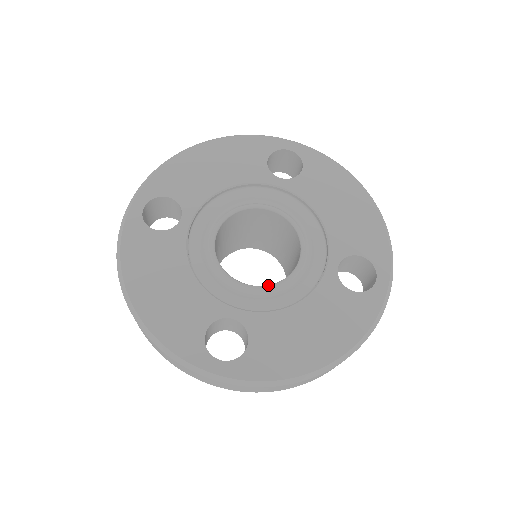
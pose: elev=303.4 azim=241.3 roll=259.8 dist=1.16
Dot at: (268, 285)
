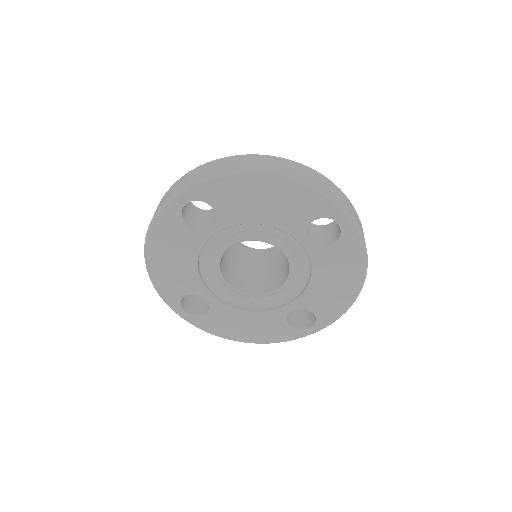
Dot at: (242, 292)
